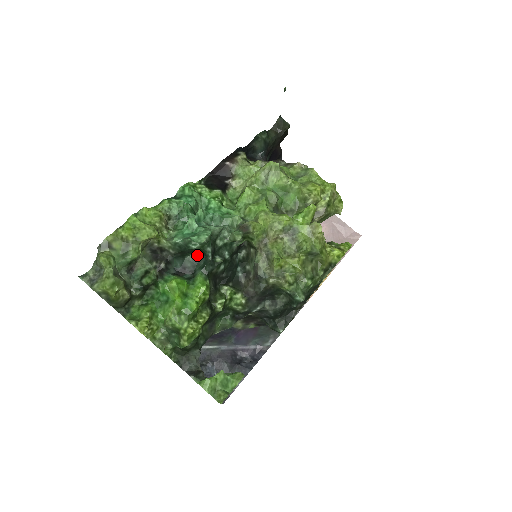
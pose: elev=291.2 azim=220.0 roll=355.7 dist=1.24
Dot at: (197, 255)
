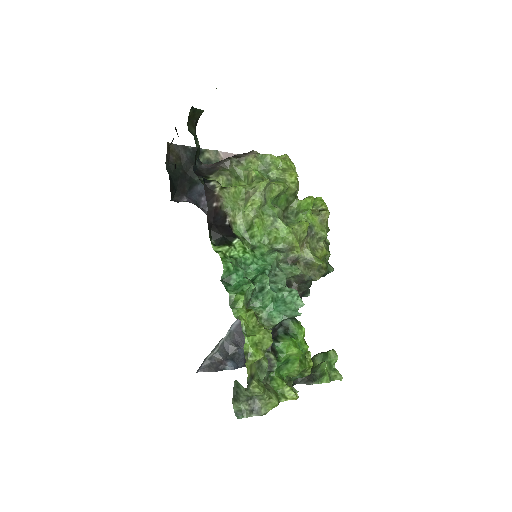
Dot at: occluded
